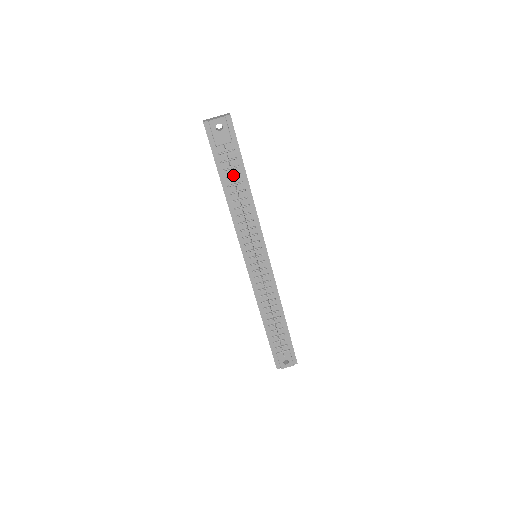
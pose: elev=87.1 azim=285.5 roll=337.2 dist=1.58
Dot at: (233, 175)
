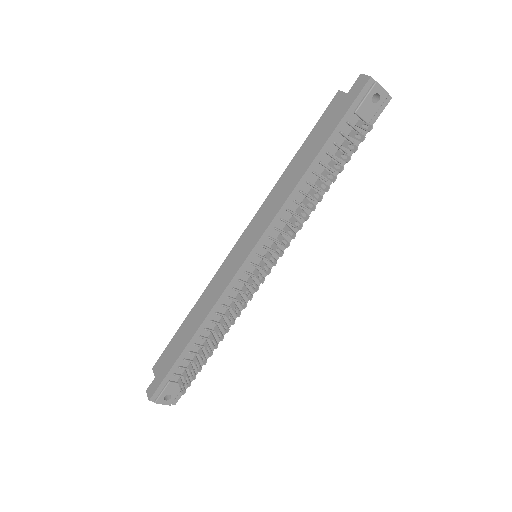
Dot at: (335, 156)
